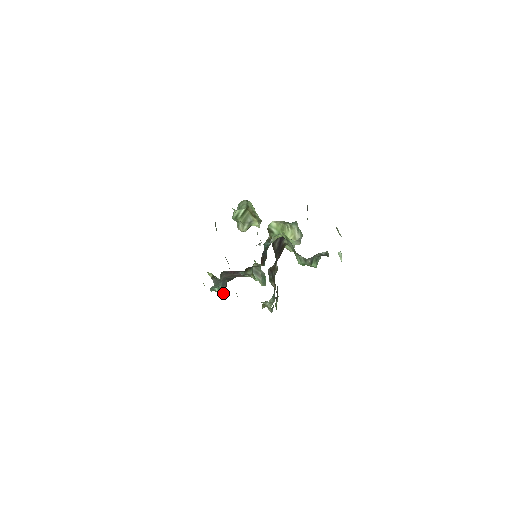
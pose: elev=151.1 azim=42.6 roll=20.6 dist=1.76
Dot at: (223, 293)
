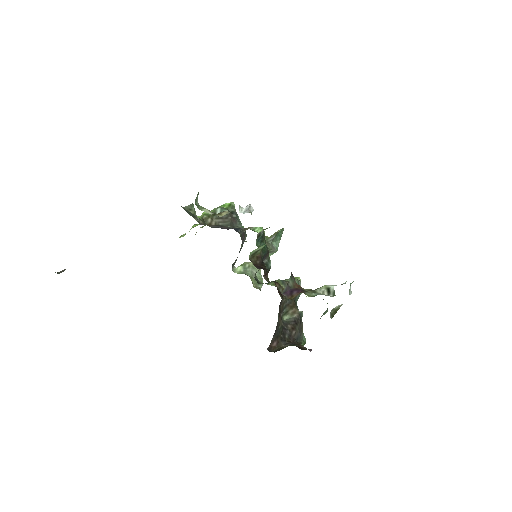
Dot at: occluded
